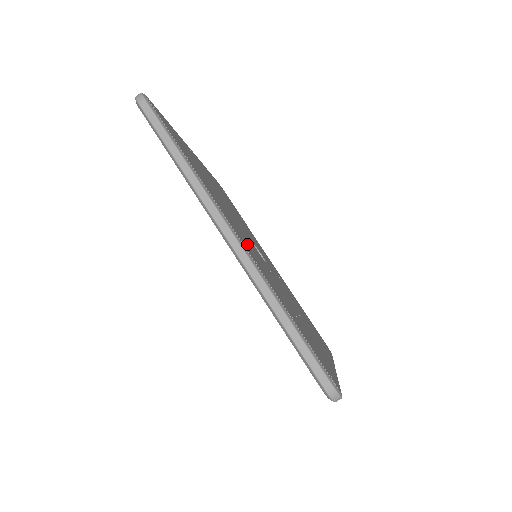
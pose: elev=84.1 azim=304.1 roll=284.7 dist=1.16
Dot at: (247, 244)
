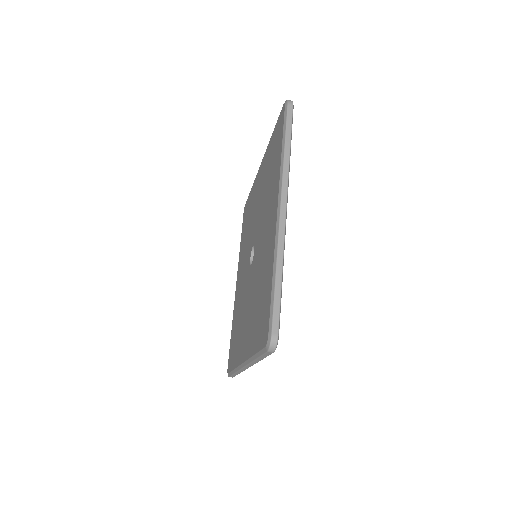
Dot at: occluded
